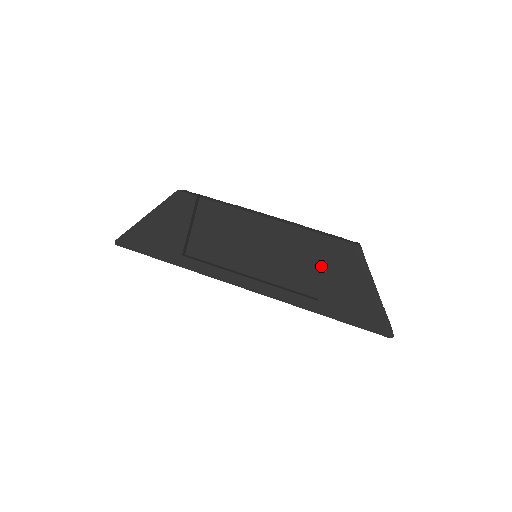
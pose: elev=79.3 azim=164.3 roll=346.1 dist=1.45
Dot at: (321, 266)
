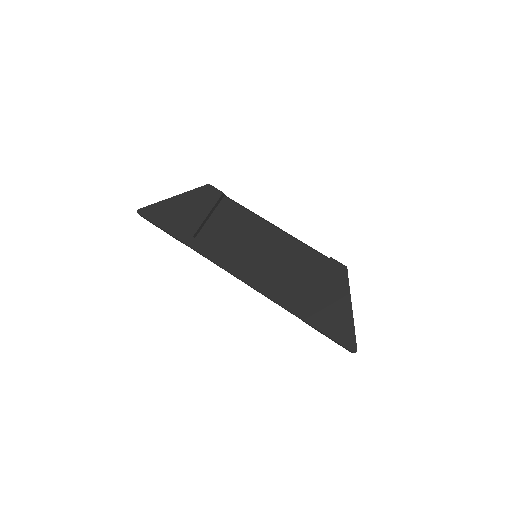
Dot at: (309, 278)
